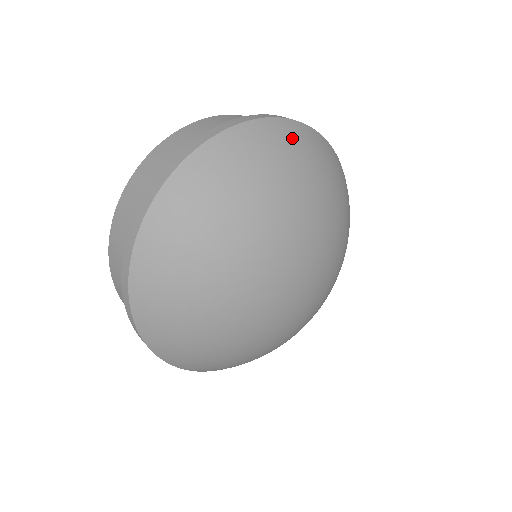
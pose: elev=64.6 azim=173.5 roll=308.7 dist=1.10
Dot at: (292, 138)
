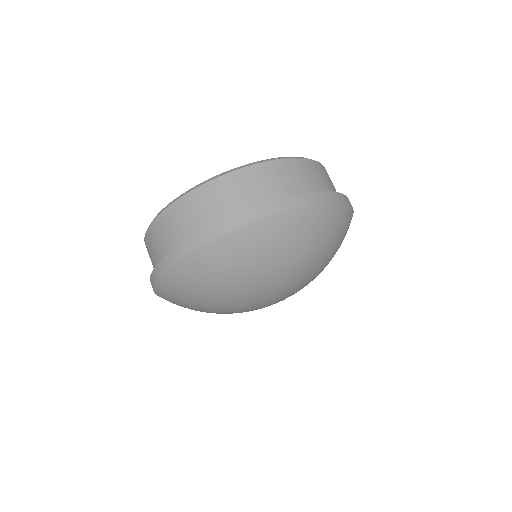
Dot at: (253, 243)
